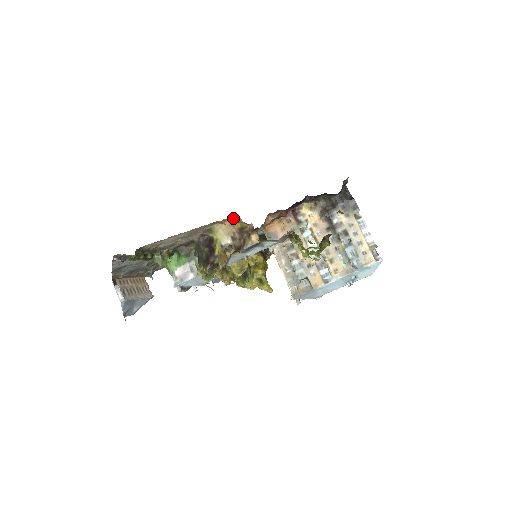
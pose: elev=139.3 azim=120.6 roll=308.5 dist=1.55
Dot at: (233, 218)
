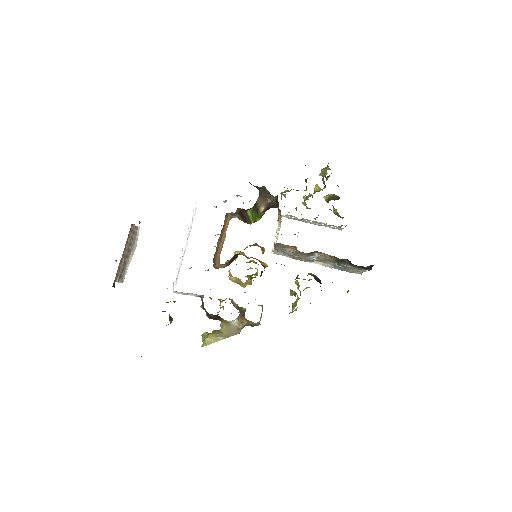
Dot at: occluded
